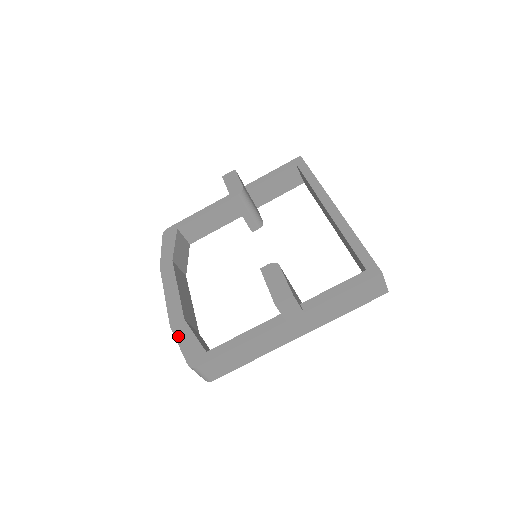
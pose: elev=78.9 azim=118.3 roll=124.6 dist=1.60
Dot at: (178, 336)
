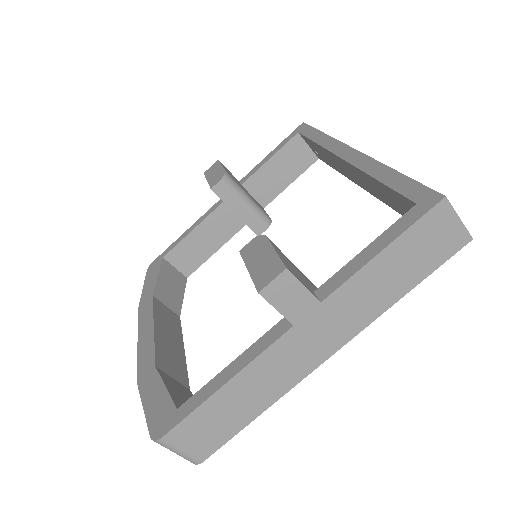
Dot at: (144, 394)
